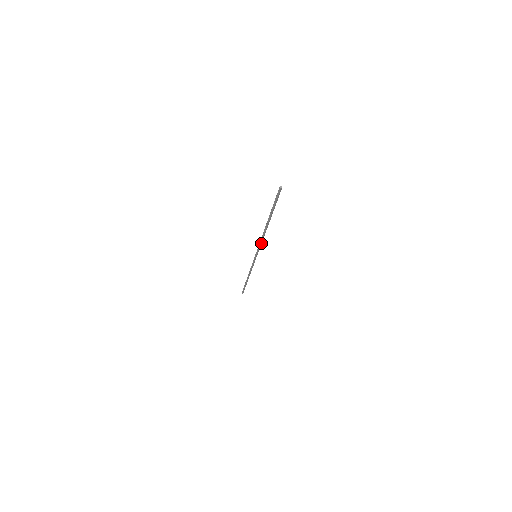
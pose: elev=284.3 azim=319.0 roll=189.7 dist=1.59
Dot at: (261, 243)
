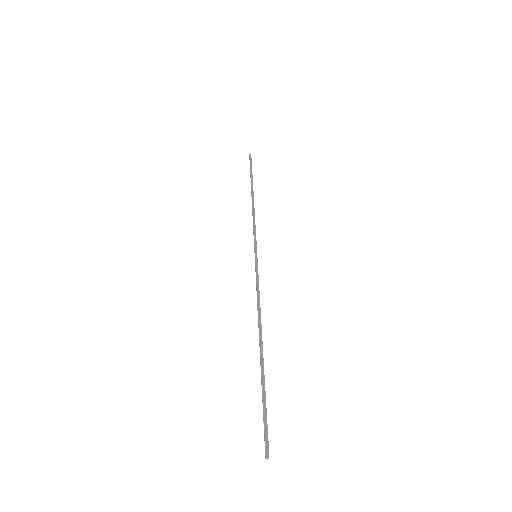
Dot at: (259, 292)
